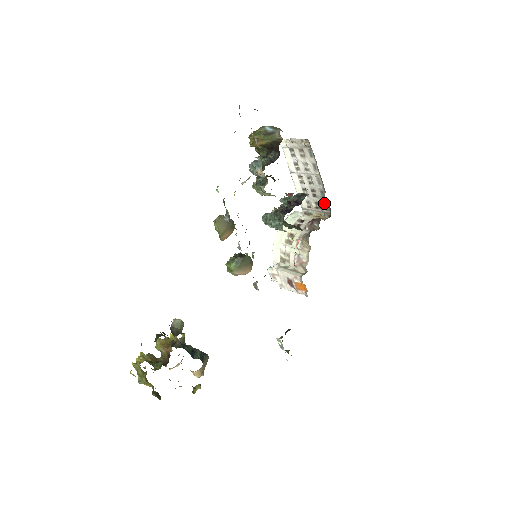
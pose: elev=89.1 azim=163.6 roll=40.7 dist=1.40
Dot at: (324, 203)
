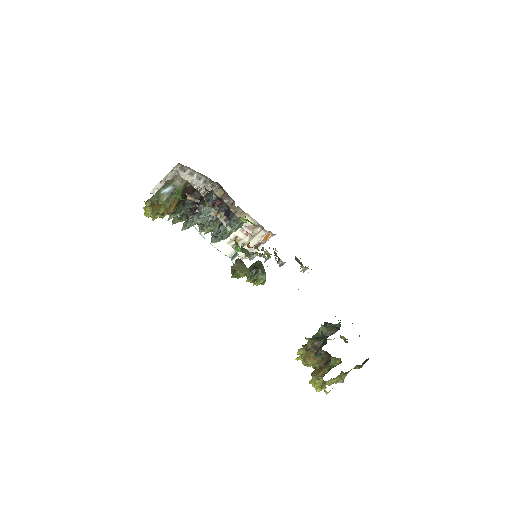
Dot at: (210, 186)
